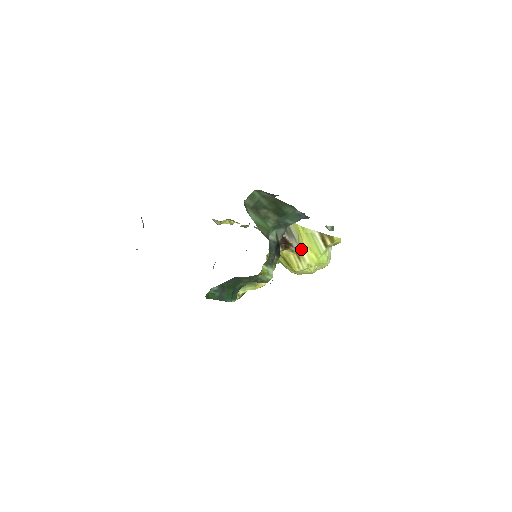
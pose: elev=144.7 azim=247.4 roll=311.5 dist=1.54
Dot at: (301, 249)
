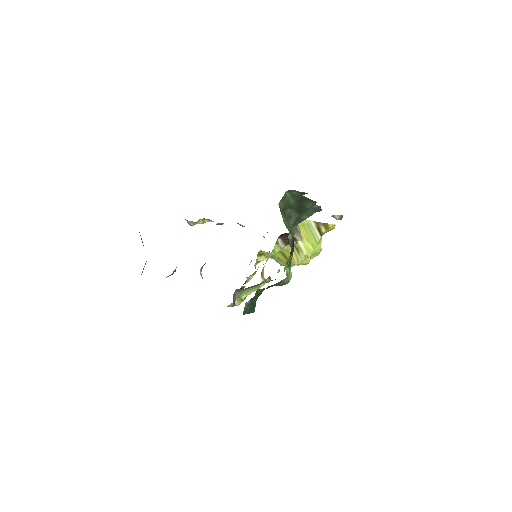
Dot at: (299, 241)
